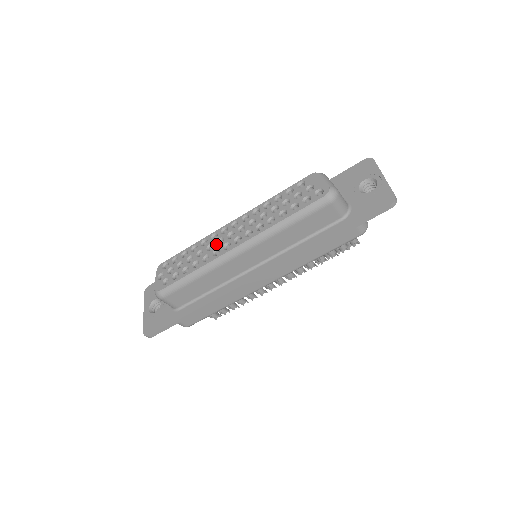
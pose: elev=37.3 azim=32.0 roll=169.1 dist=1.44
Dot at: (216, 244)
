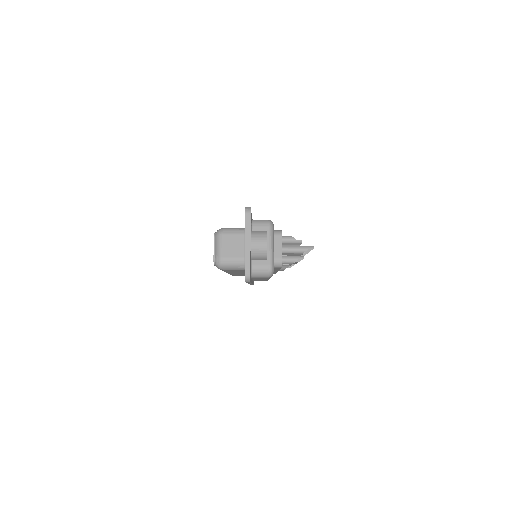
Dot at: occluded
